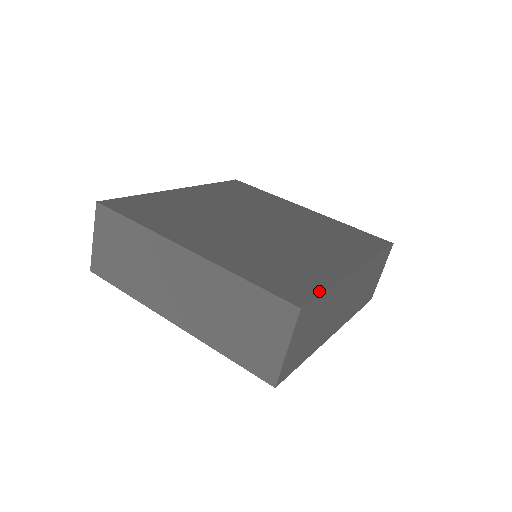
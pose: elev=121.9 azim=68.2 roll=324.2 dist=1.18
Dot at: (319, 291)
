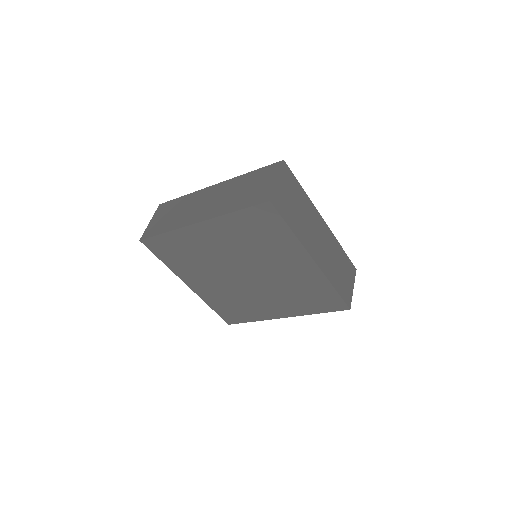
Dot at: (296, 182)
